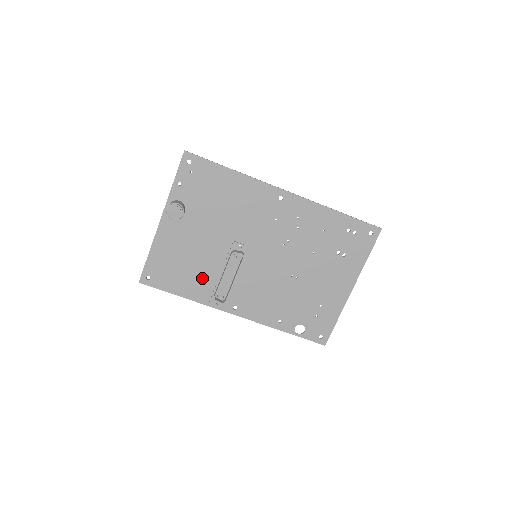
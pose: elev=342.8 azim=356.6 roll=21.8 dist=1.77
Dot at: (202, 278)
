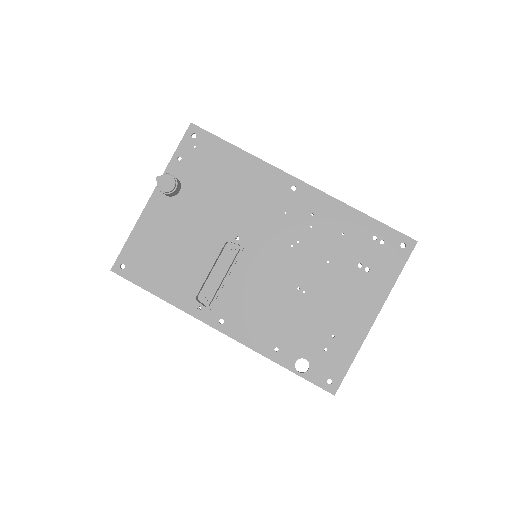
Dot at: (186, 275)
